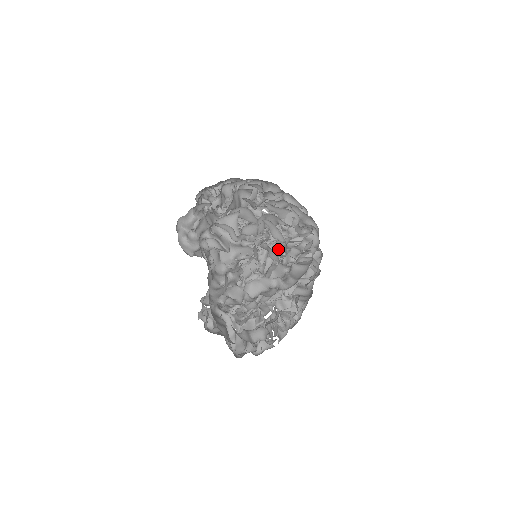
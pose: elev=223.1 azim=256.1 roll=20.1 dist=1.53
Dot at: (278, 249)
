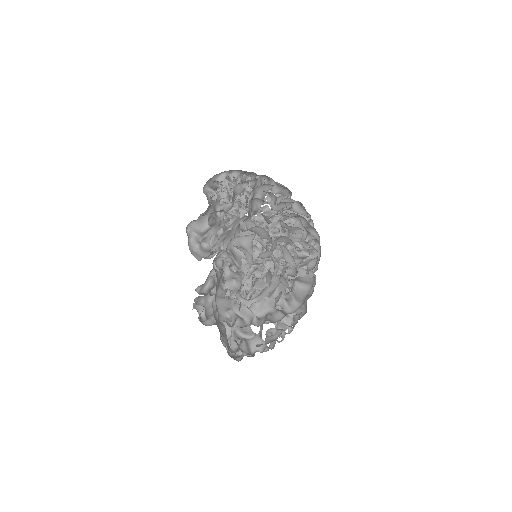
Dot at: (286, 270)
